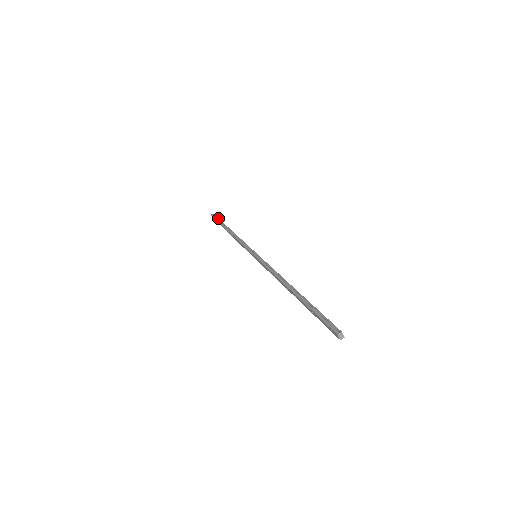
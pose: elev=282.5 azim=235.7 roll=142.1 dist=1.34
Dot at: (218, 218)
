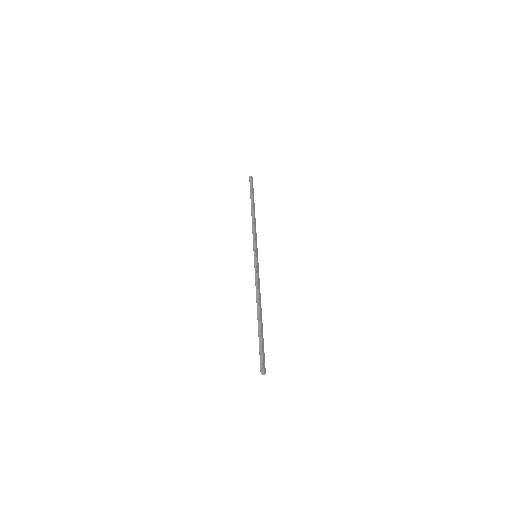
Dot at: (251, 186)
